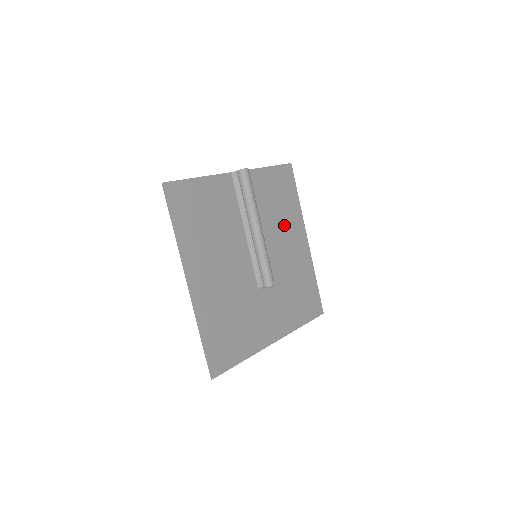
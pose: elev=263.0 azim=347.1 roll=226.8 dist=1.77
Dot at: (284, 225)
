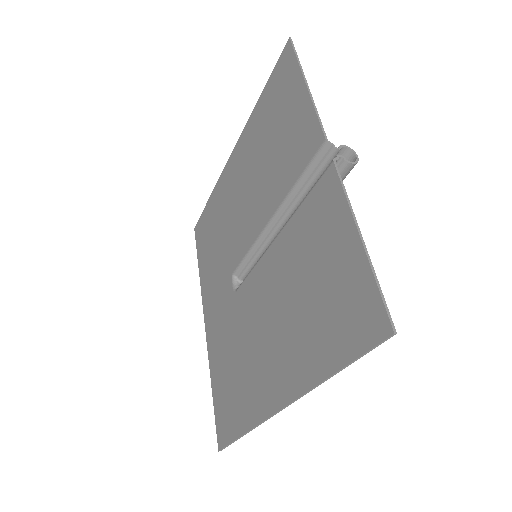
Dot at: (255, 165)
